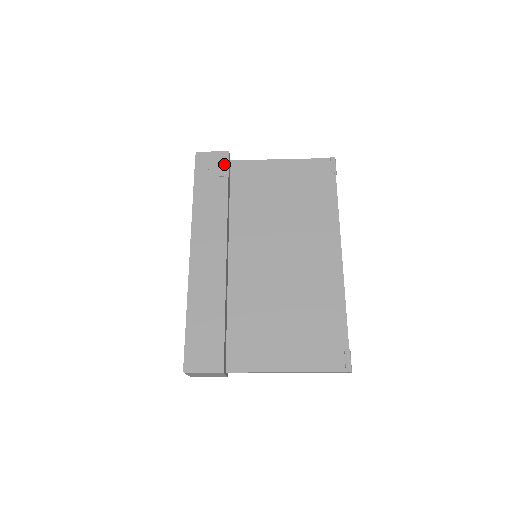
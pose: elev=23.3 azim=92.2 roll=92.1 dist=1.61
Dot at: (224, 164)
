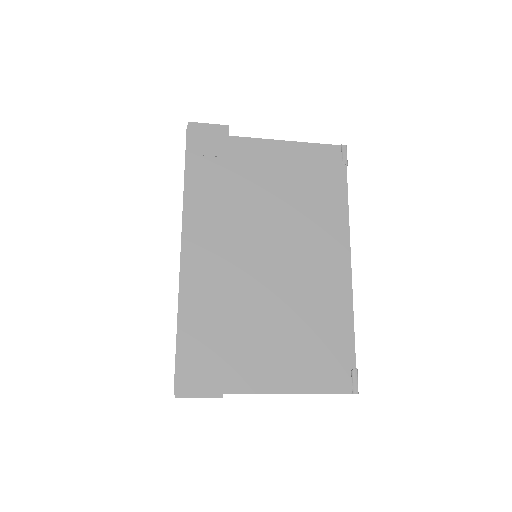
Dot at: (223, 141)
